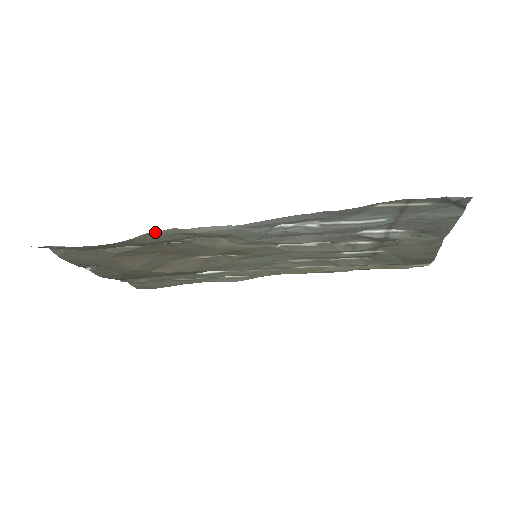
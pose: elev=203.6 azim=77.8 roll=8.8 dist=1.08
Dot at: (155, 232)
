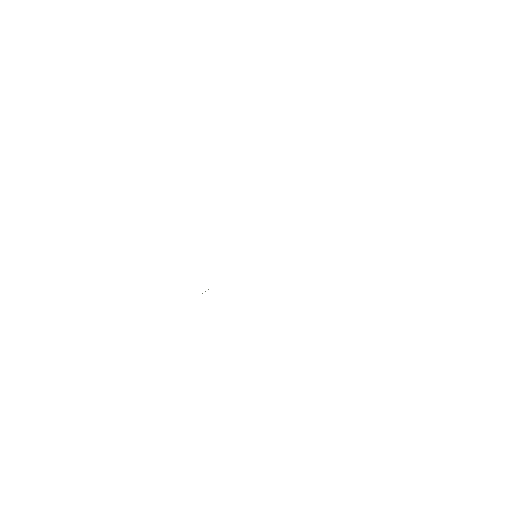
Dot at: occluded
